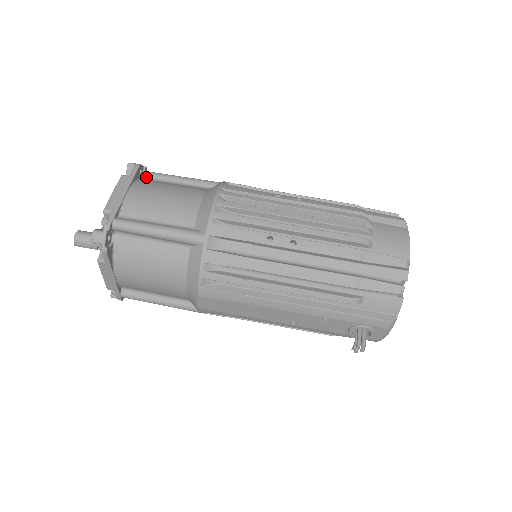
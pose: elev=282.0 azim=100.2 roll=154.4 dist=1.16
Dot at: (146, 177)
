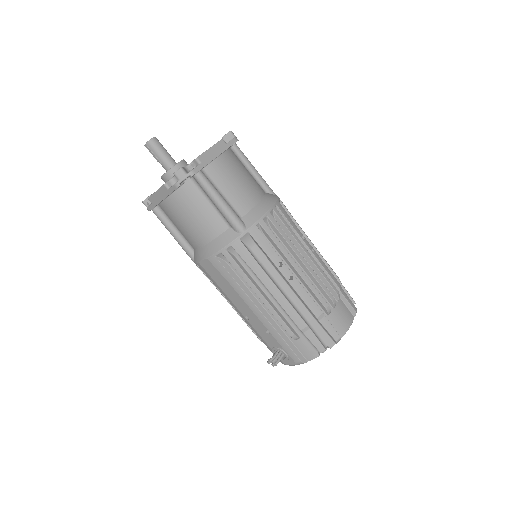
Dot at: (232, 147)
